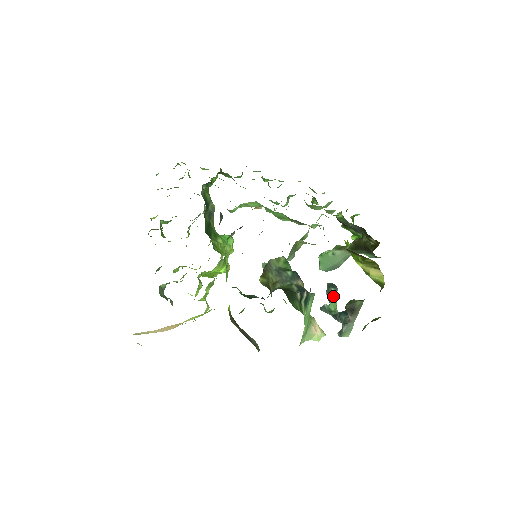
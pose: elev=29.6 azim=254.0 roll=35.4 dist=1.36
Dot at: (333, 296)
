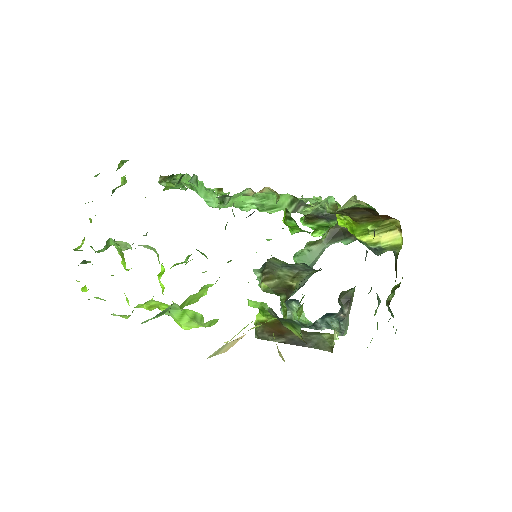
Dot at: occluded
